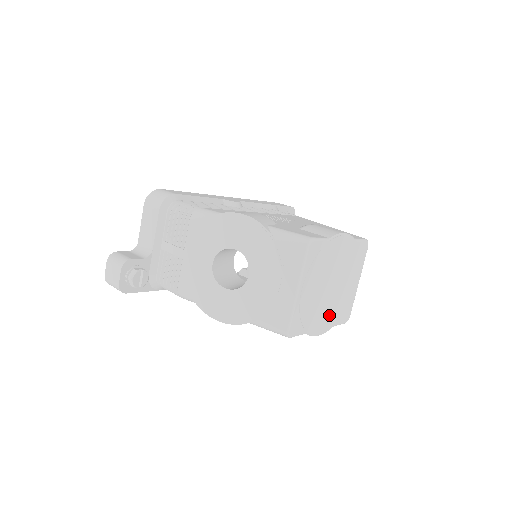
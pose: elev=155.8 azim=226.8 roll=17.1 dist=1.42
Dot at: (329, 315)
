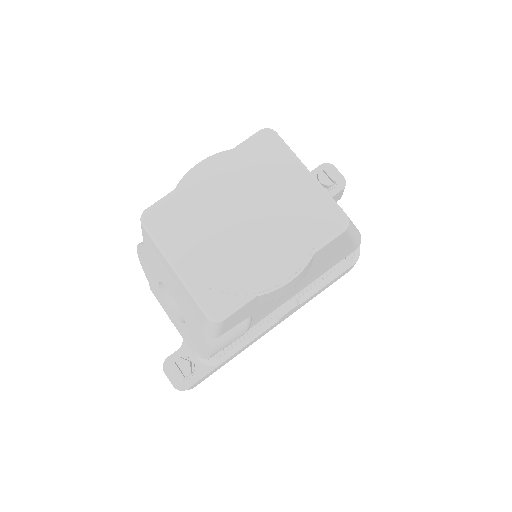
Dot at: (282, 248)
